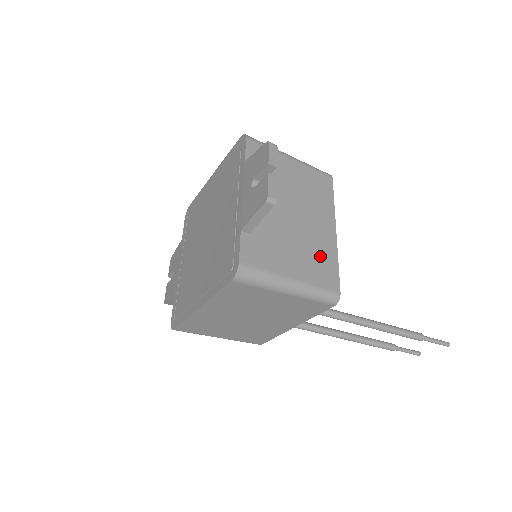
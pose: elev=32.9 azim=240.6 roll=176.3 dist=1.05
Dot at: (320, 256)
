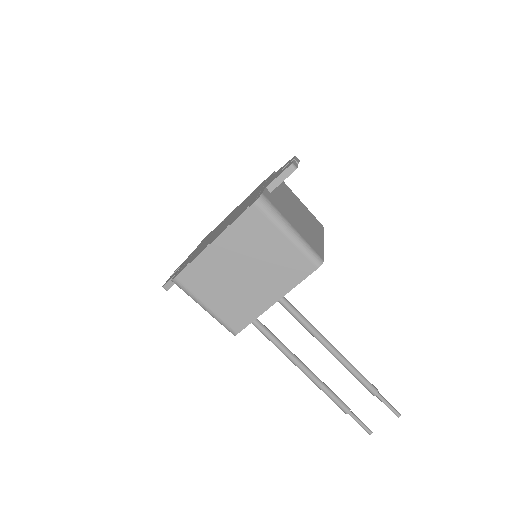
Dot at: (312, 238)
